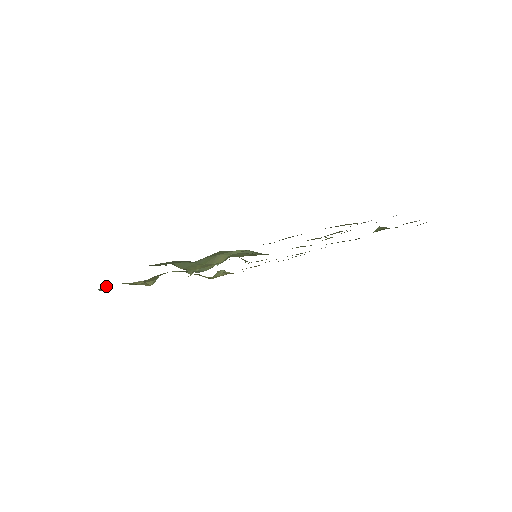
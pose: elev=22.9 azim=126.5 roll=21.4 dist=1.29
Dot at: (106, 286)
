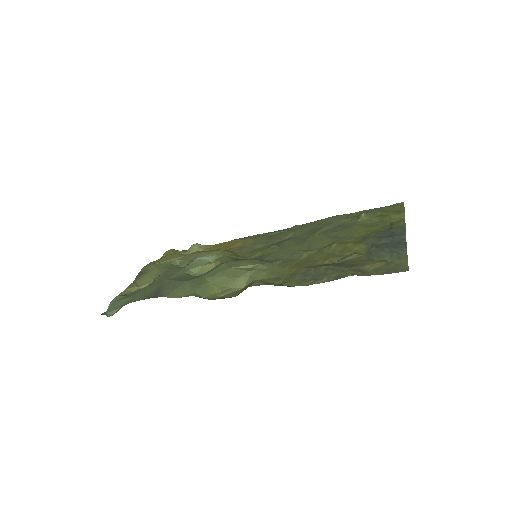
Dot at: (114, 311)
